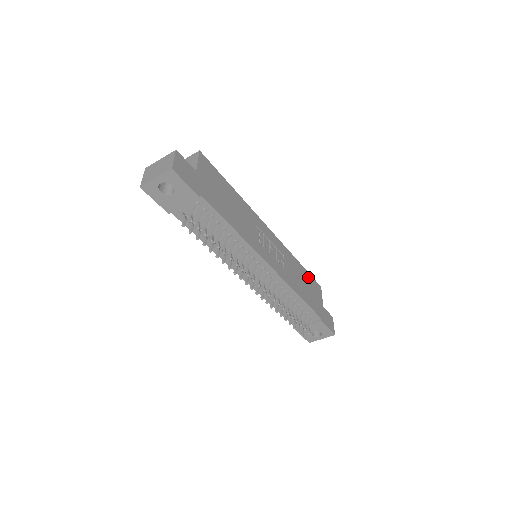
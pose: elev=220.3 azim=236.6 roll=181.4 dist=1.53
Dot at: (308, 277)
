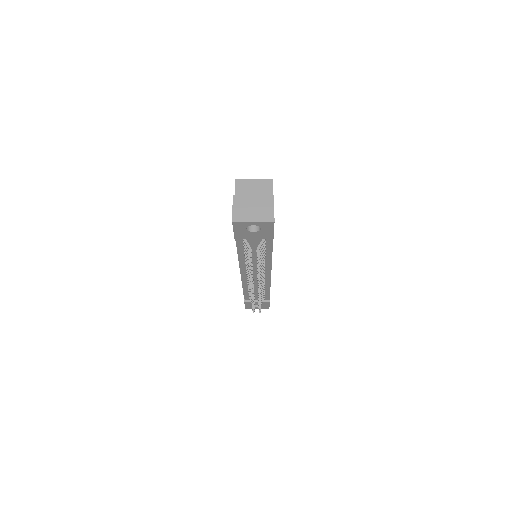
Dot at: occluded
